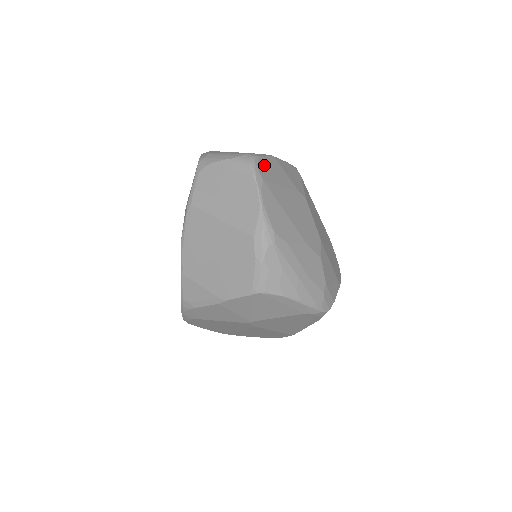
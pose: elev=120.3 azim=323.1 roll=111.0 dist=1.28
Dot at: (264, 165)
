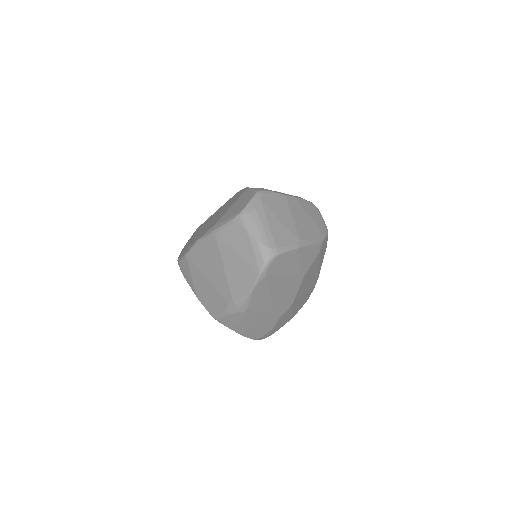
Dot at: (278, 261)
